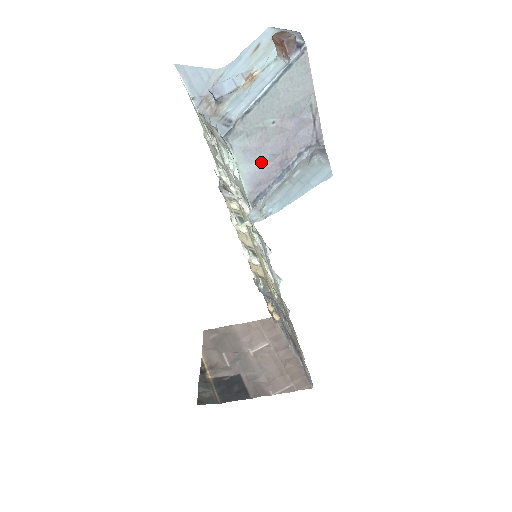
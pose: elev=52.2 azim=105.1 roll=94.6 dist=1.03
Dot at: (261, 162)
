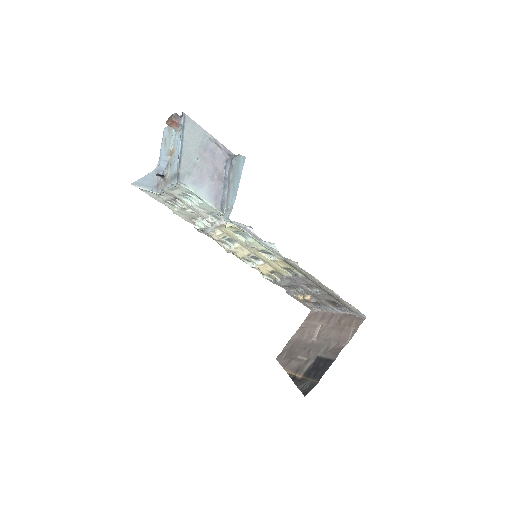
Dot at: (208, 184)
